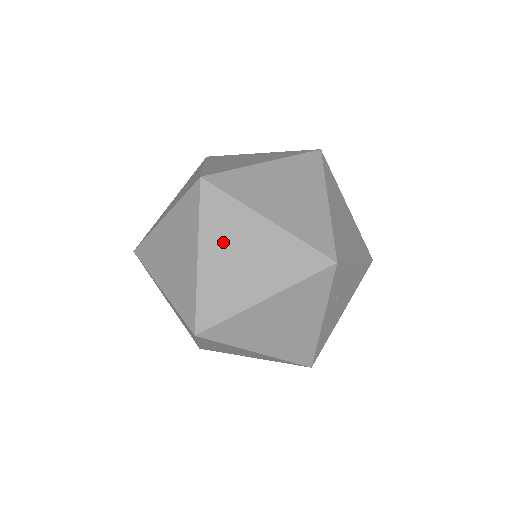
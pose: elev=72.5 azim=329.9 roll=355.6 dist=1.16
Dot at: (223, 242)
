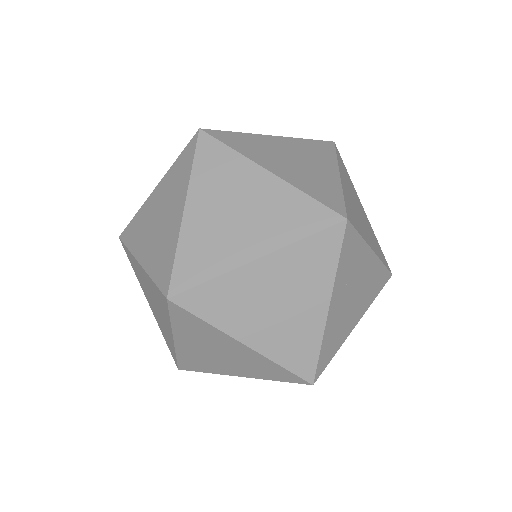
Dot at: (215, 194)
